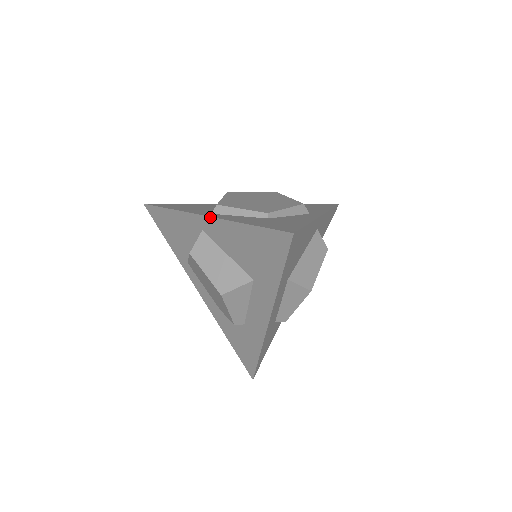
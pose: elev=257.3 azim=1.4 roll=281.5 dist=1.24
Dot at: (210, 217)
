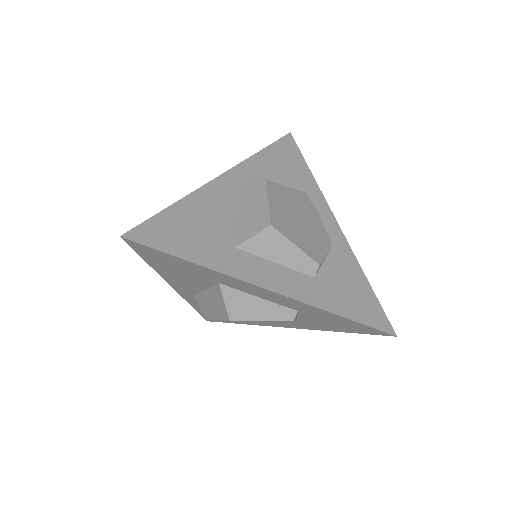
Dot at: (171, 286)
